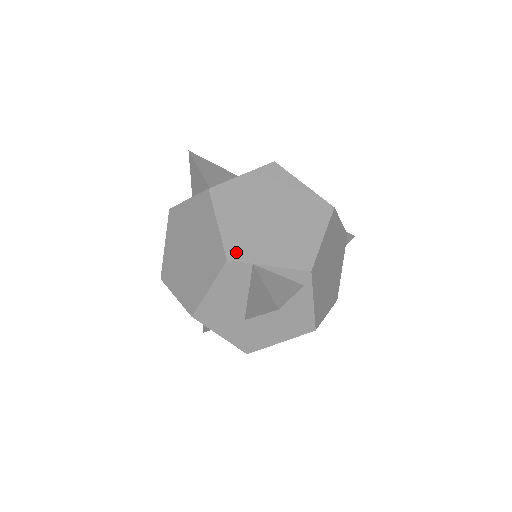
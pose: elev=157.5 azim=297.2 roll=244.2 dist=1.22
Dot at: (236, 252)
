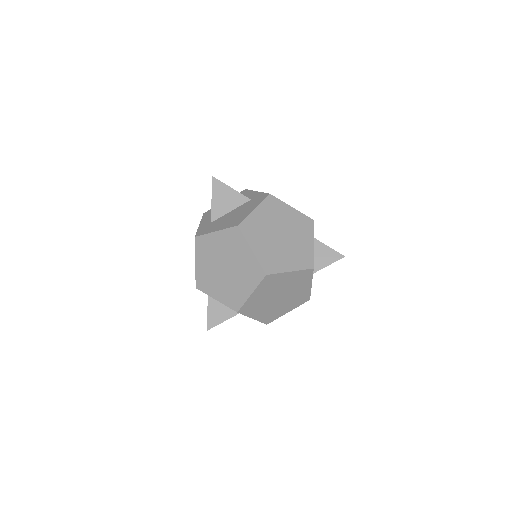
Dot at: (201, 285)
